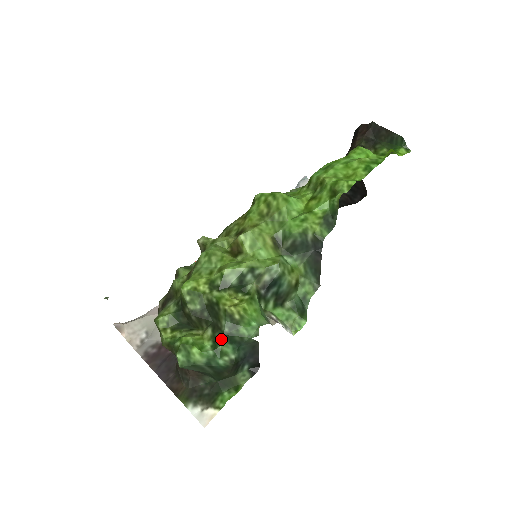
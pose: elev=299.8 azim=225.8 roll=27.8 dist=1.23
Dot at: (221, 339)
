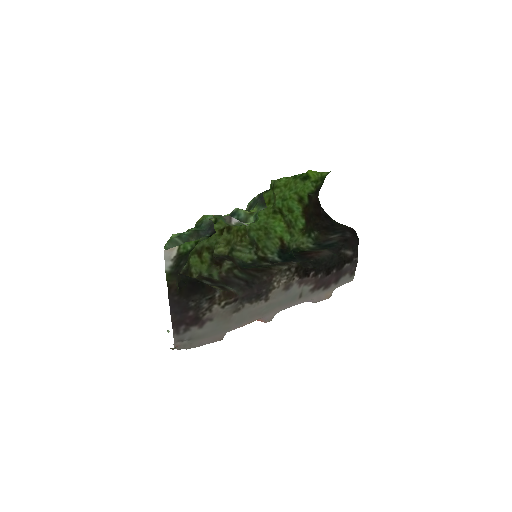
Dot at: occluded
